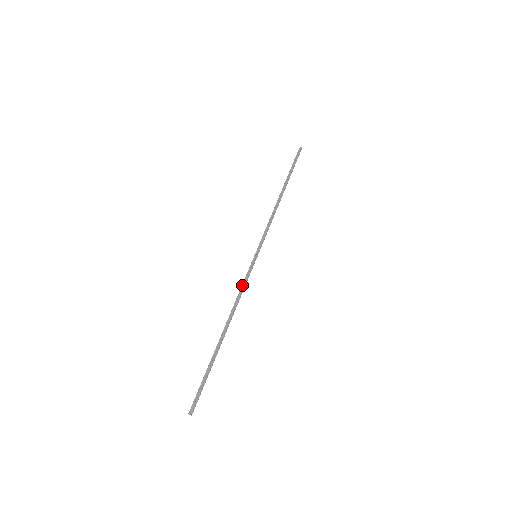
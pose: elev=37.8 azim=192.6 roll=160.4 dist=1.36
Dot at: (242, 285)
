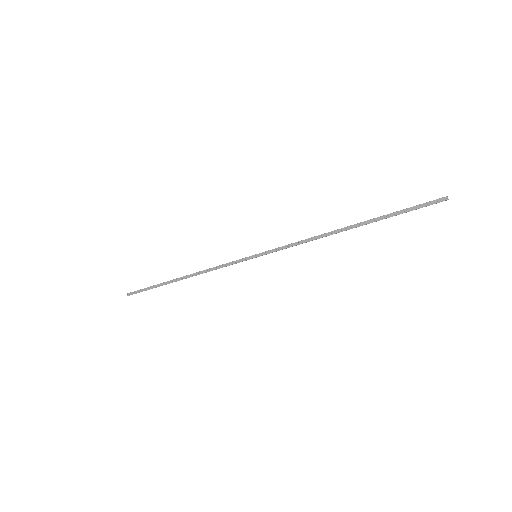
Dot at: (222, 265)
